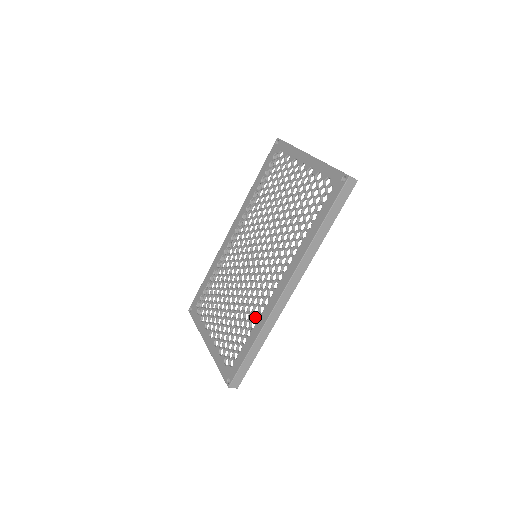
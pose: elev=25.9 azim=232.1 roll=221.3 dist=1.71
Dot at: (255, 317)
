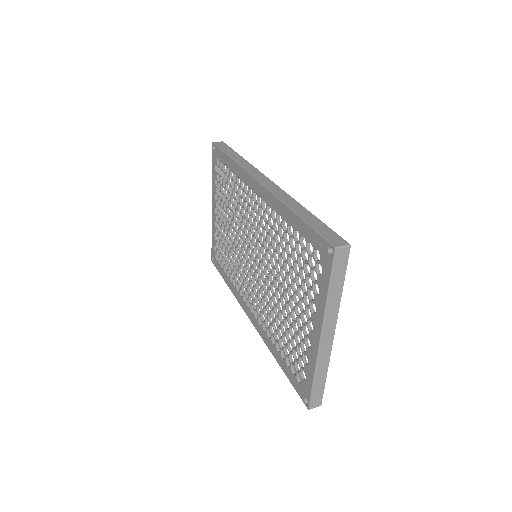
Dot at: (234, 280)
